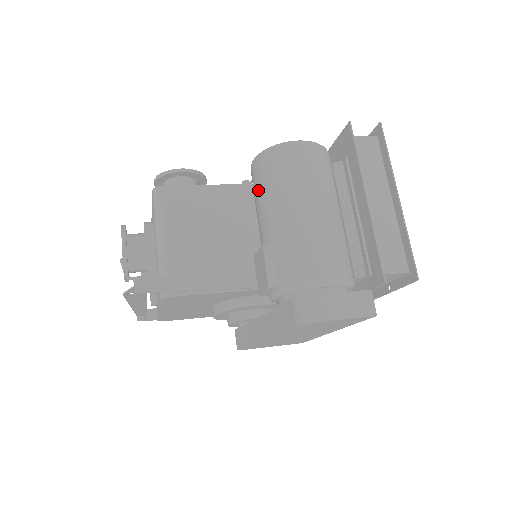
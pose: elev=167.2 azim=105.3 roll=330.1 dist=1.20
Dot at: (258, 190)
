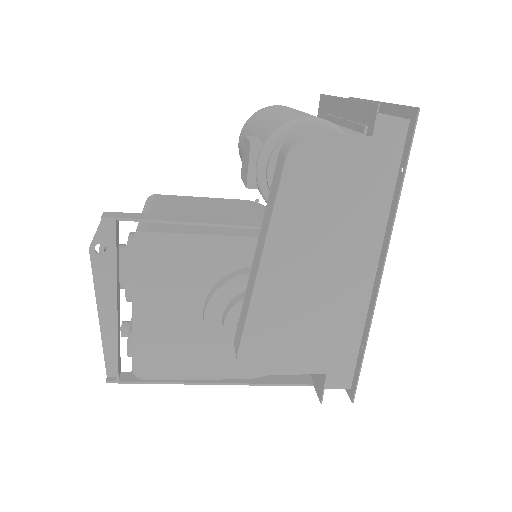
Dot at: (243, 139)
